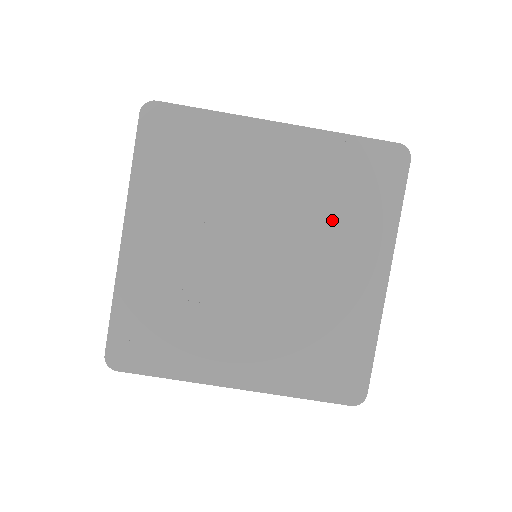
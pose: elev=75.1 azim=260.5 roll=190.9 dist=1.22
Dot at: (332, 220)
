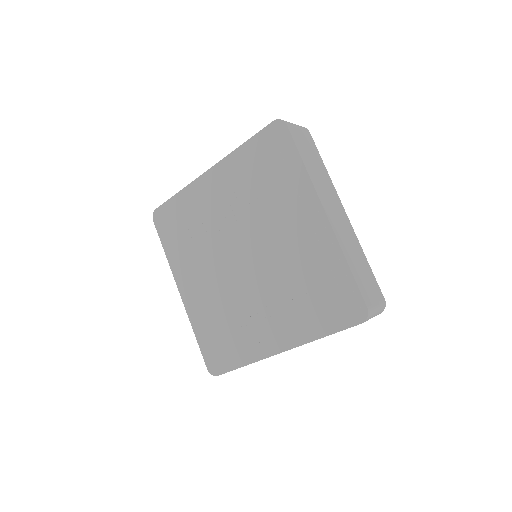
Dot at: (291, 291)
